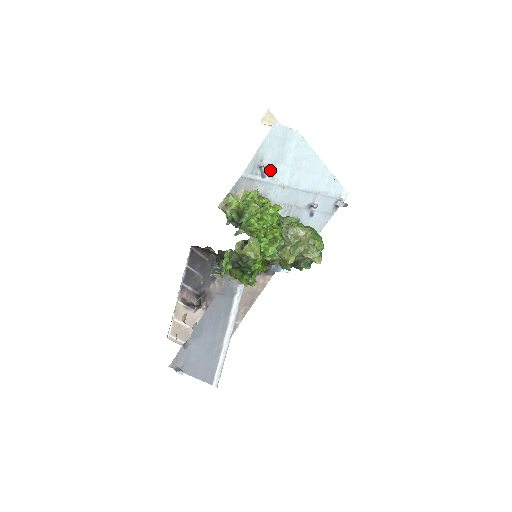
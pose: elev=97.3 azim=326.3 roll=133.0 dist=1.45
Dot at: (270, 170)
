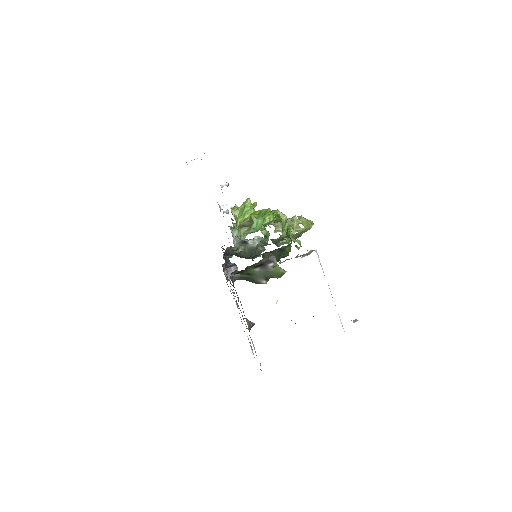
Dot at: occluded
